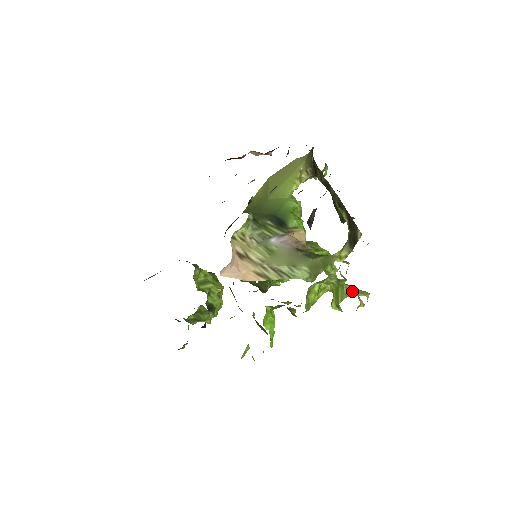
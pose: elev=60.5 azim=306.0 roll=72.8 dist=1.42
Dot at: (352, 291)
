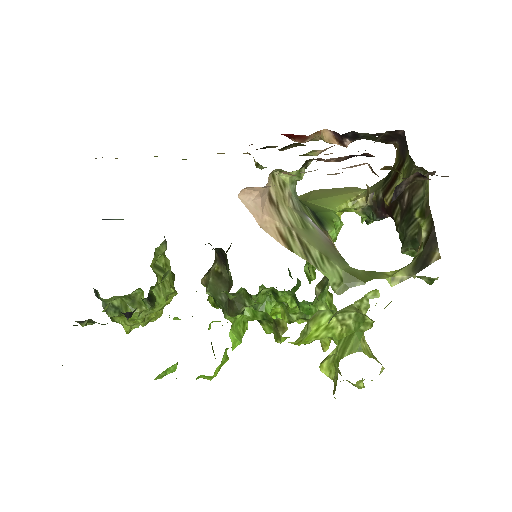
Dot at: (368, 349)
